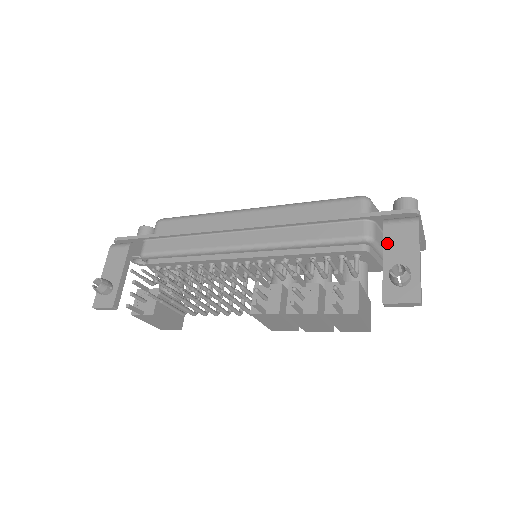
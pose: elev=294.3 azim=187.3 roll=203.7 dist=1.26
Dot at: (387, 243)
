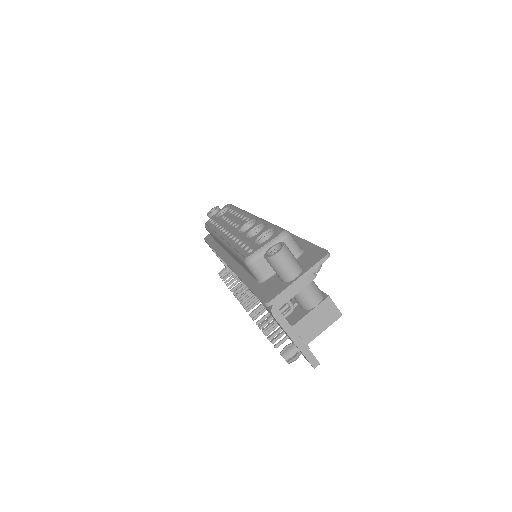
Dot at: occluded
